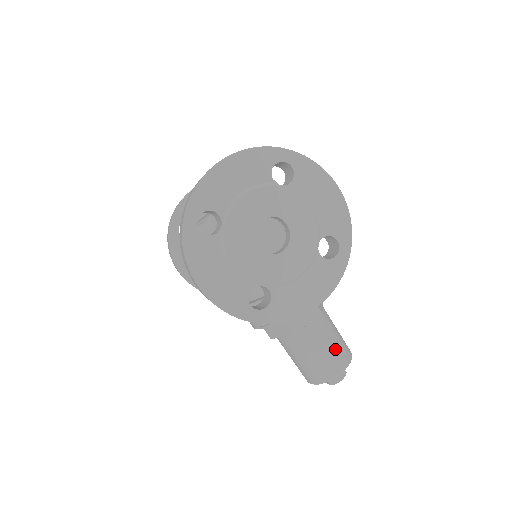
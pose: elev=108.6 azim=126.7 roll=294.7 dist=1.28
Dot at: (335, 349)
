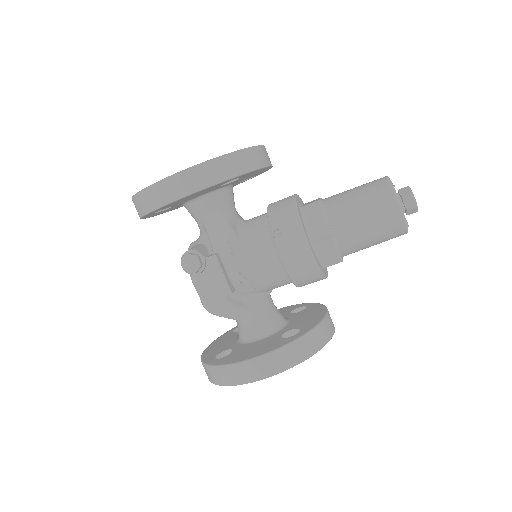
Dot at: occluded
